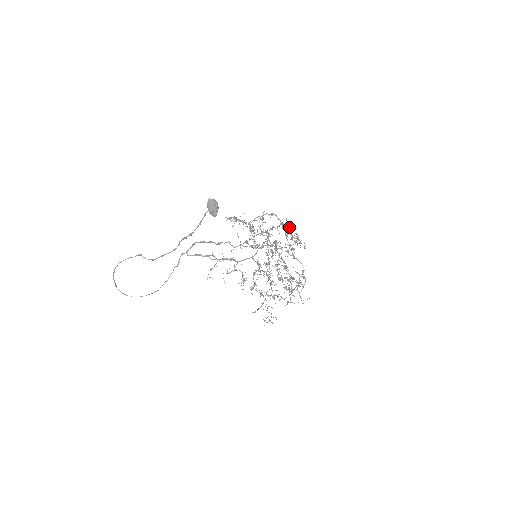
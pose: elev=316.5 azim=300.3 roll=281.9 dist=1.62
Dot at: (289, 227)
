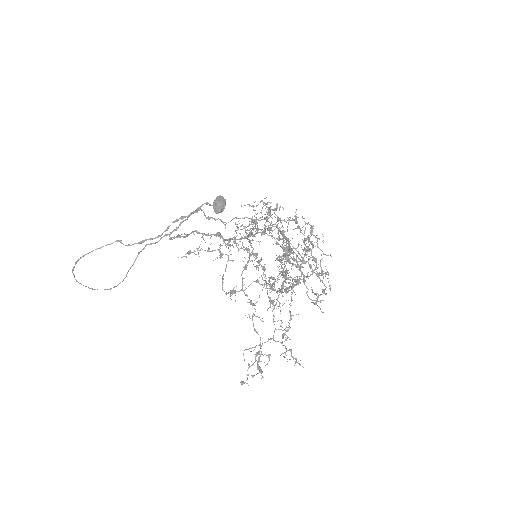
Dot at: (309, 237)
